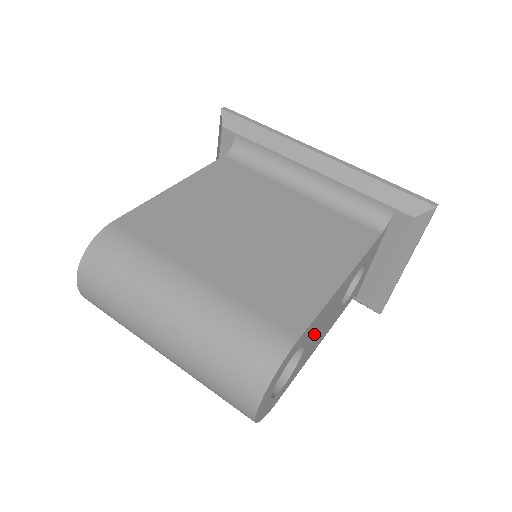
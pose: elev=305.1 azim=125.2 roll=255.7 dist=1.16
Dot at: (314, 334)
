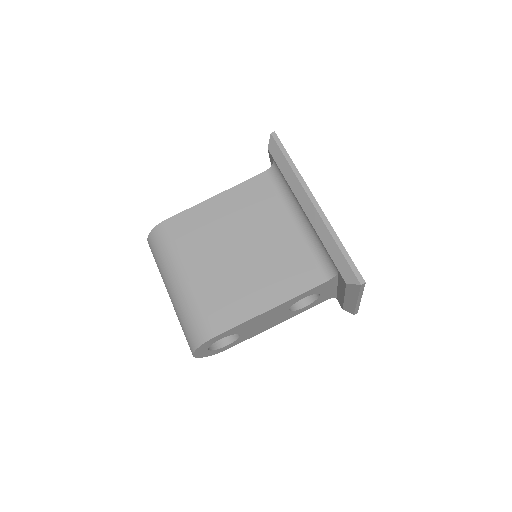
Dot at: (249, 328)
